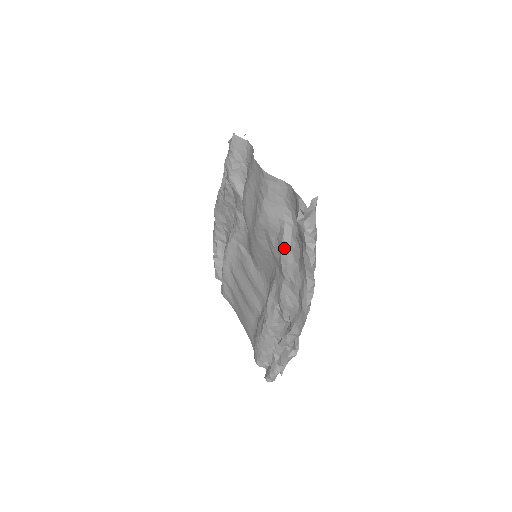
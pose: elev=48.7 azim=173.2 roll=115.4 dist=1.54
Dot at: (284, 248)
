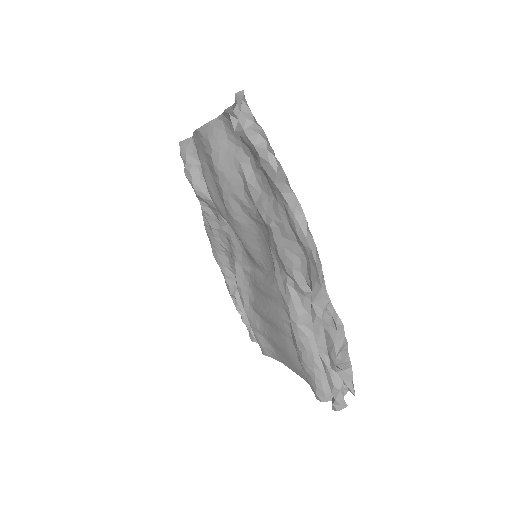
Dot at: (254, 193)
